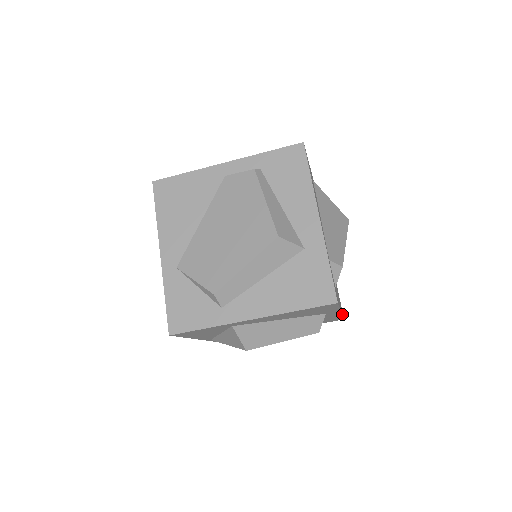
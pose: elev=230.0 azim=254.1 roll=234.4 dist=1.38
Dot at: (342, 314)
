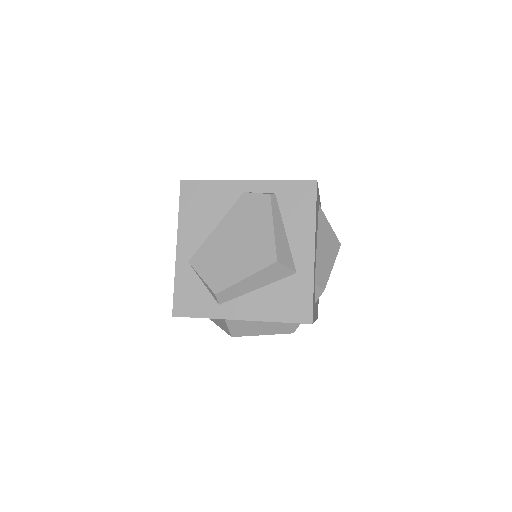
Dot at: occluded
